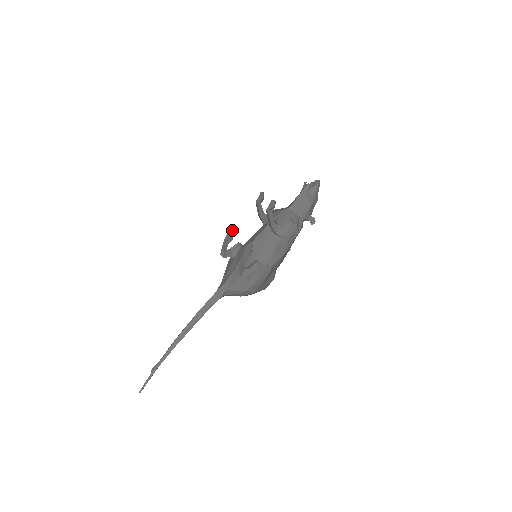
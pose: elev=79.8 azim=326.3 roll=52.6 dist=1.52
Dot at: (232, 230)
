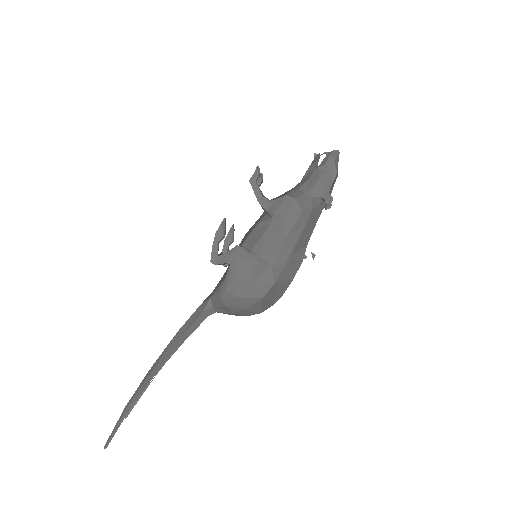
Dot at: (231, 228)
